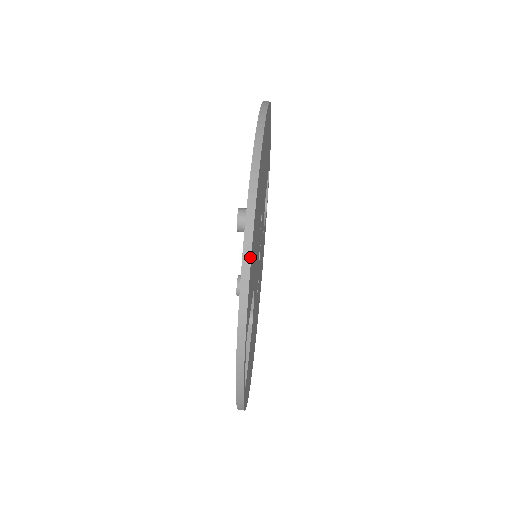
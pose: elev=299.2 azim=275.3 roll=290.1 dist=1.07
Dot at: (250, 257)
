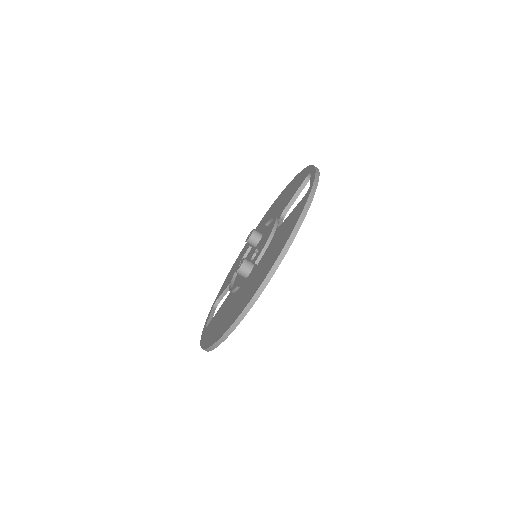
Dot at: occluded
